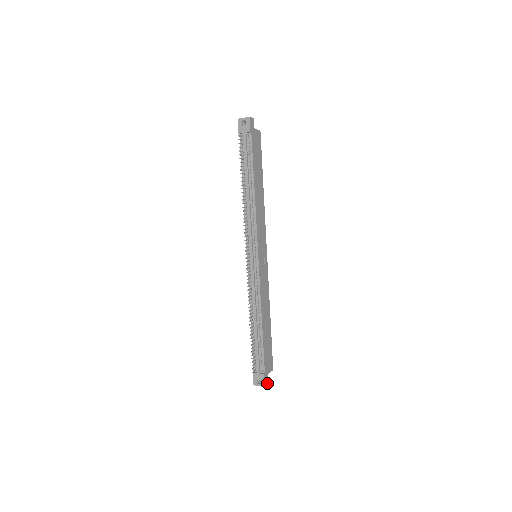
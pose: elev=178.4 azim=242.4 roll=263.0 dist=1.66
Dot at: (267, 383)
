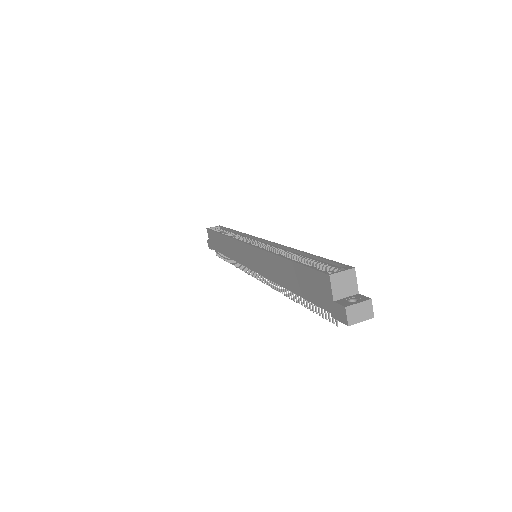
Dot at: occluded
